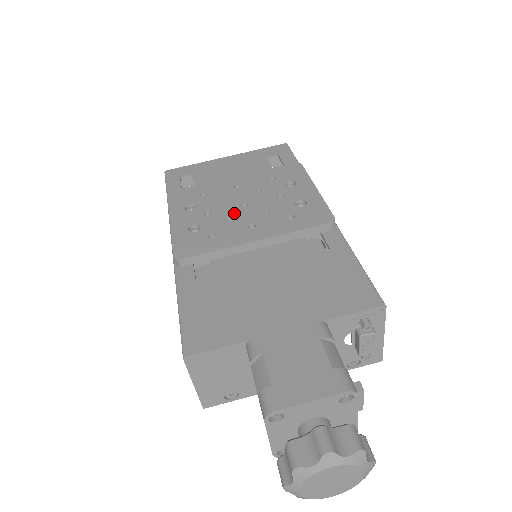
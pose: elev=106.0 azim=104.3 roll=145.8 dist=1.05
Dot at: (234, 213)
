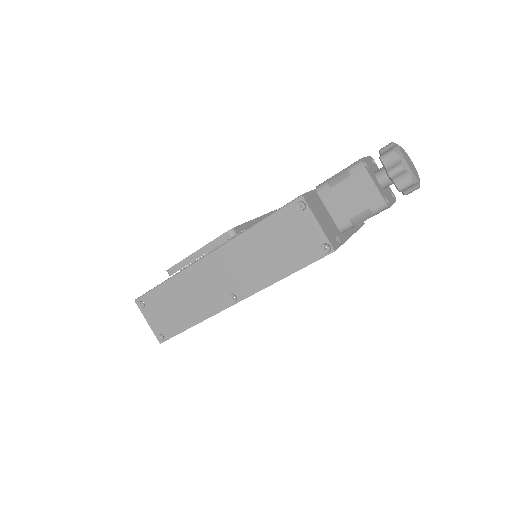
Dot at: occluded
